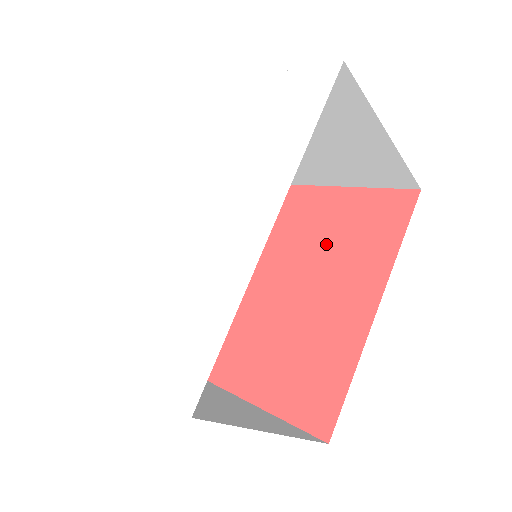
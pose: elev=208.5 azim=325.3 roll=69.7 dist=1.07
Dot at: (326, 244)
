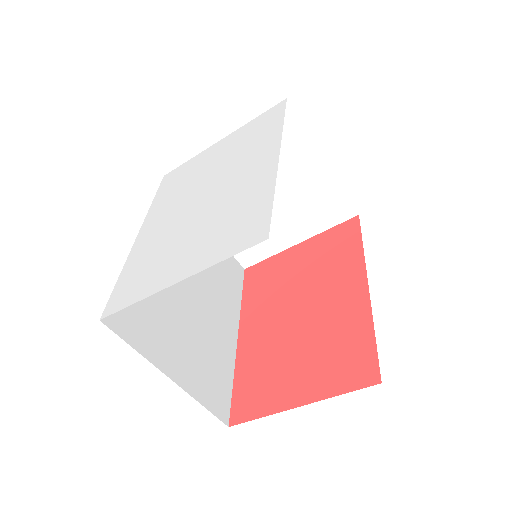
Dot at: (303, 275)
